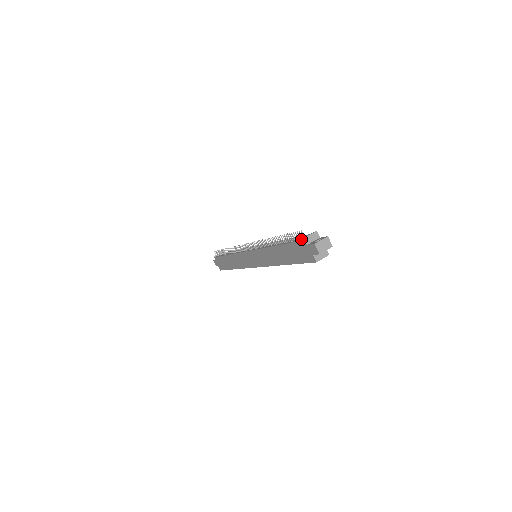
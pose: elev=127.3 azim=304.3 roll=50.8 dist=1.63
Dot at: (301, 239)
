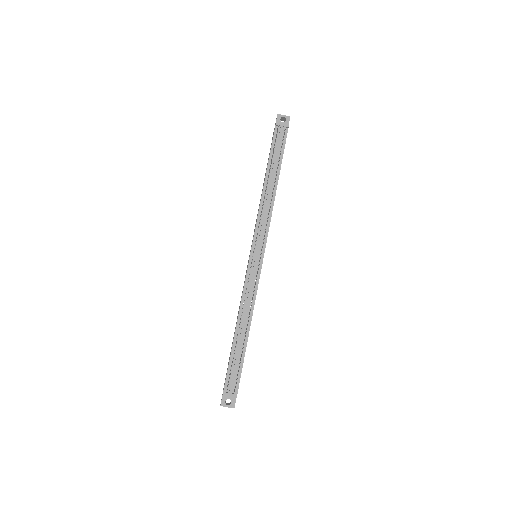
Dot at: (229, 382)
